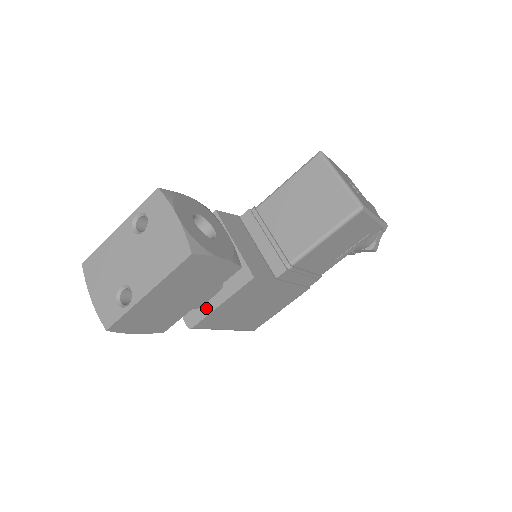
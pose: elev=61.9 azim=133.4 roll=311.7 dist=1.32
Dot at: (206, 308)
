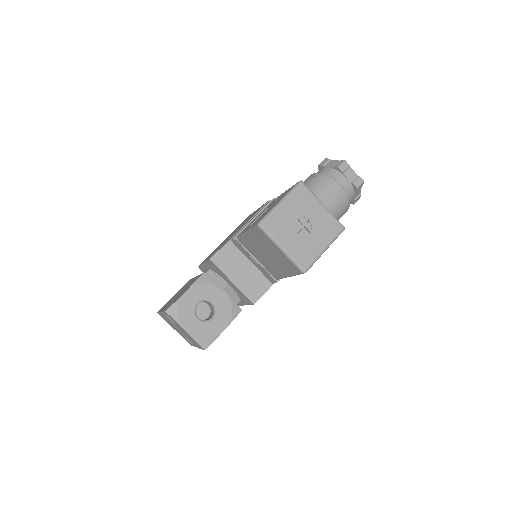
Dot at: occluded
